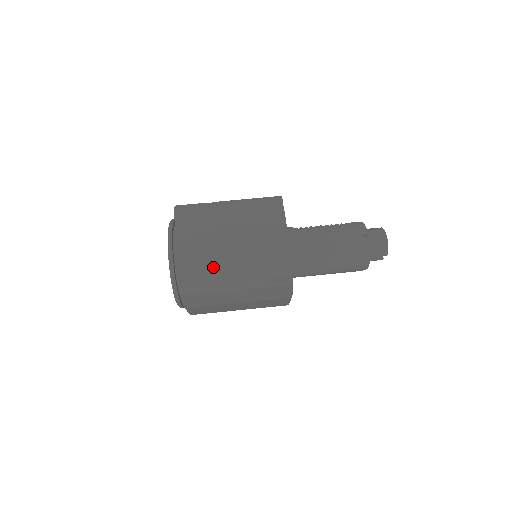
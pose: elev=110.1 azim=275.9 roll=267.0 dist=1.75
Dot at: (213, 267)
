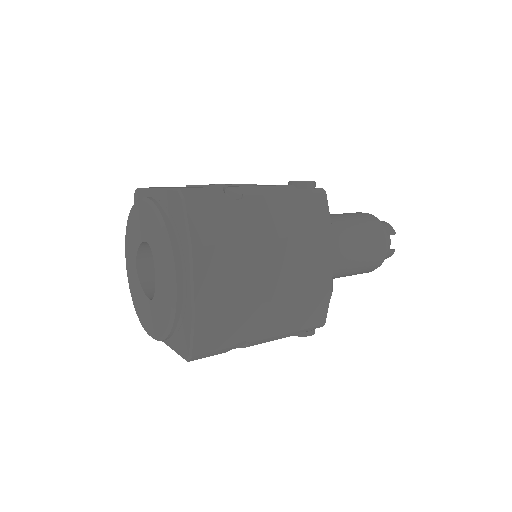
Dot at: occluded
